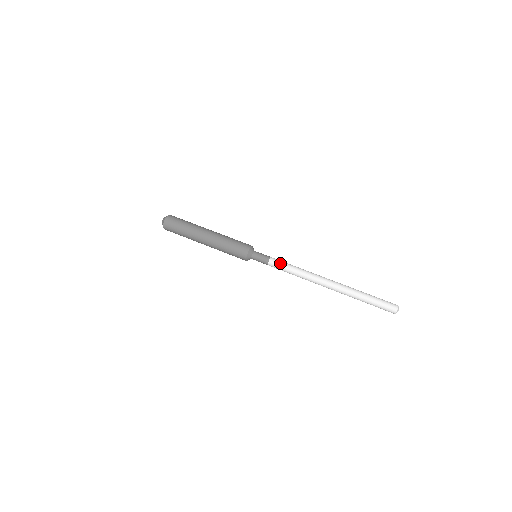
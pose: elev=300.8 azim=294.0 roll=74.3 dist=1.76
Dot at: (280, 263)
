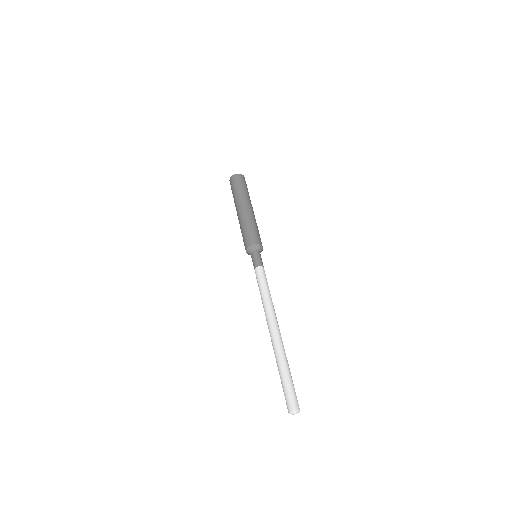
Dot at: (265, 276)
